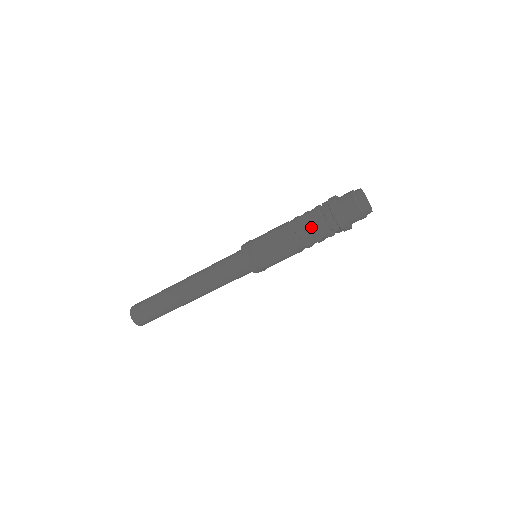
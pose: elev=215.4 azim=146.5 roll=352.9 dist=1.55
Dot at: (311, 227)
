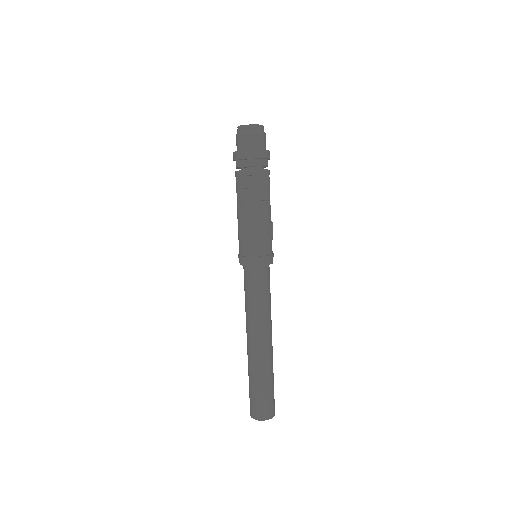
Dot at: (239, 185)
